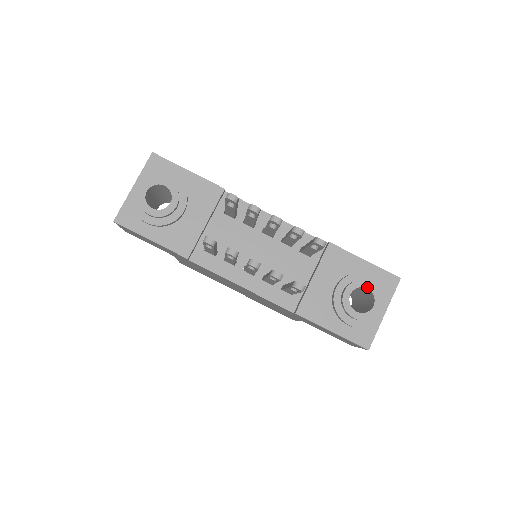
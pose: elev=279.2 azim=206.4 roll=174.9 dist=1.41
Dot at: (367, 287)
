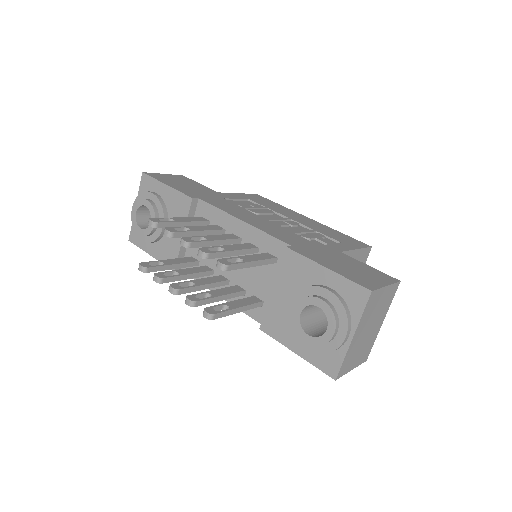
Dot at: (318, 305)
